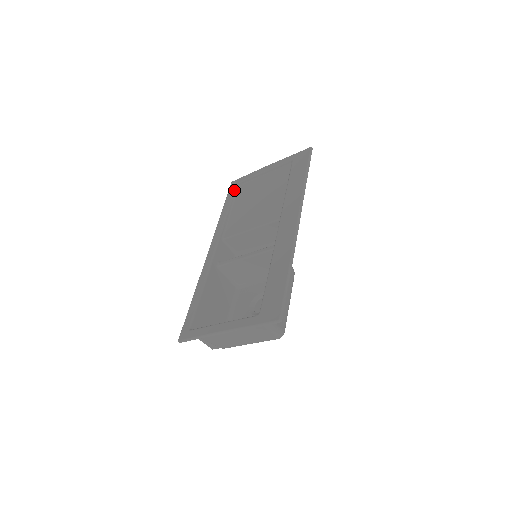
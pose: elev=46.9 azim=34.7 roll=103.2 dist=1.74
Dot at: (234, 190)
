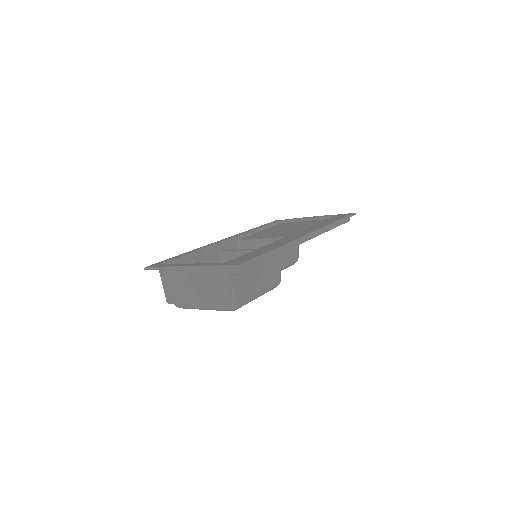
Dot at: (273, 223)
